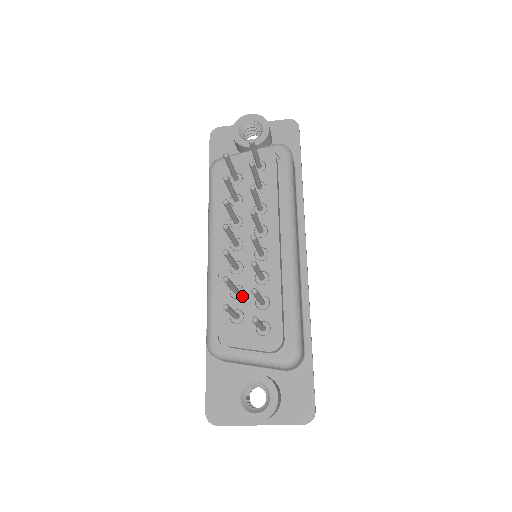
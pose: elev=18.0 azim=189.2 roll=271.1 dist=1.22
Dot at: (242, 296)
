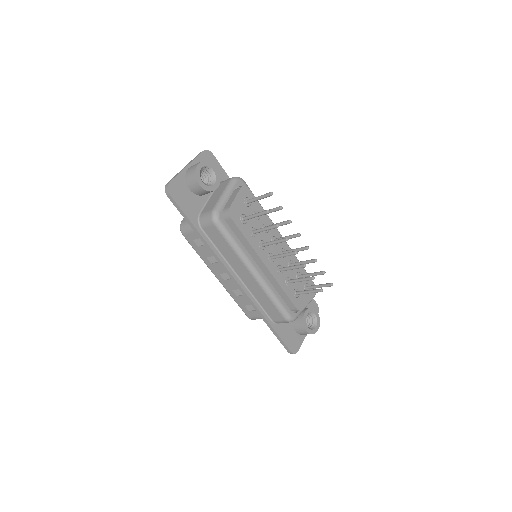
Dot at: occluded
